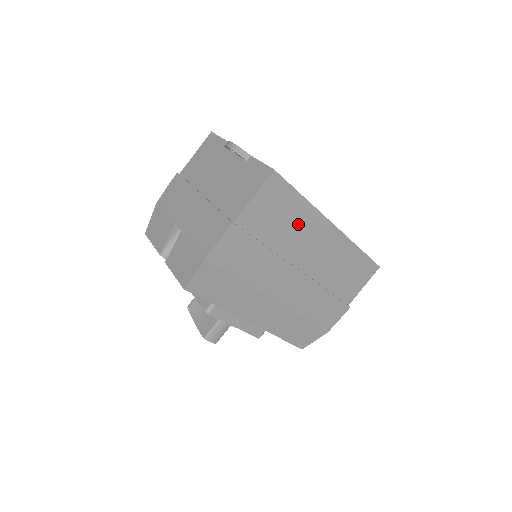
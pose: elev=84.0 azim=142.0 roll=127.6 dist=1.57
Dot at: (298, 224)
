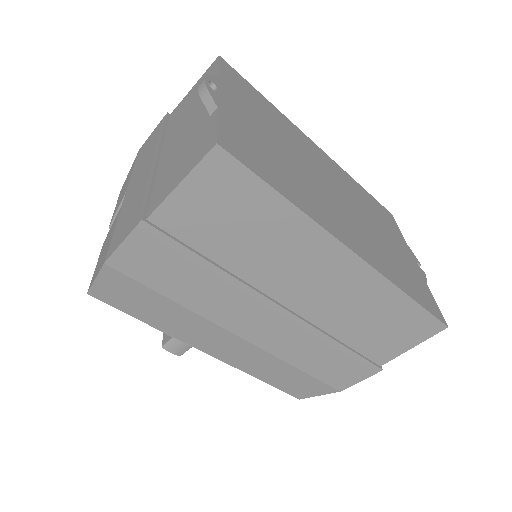
Dot at: (276, 239)
